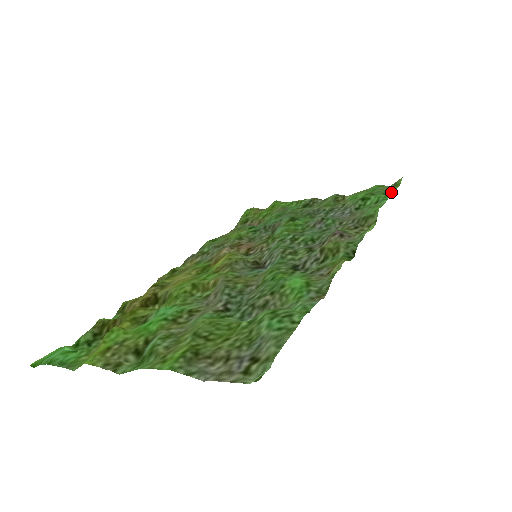
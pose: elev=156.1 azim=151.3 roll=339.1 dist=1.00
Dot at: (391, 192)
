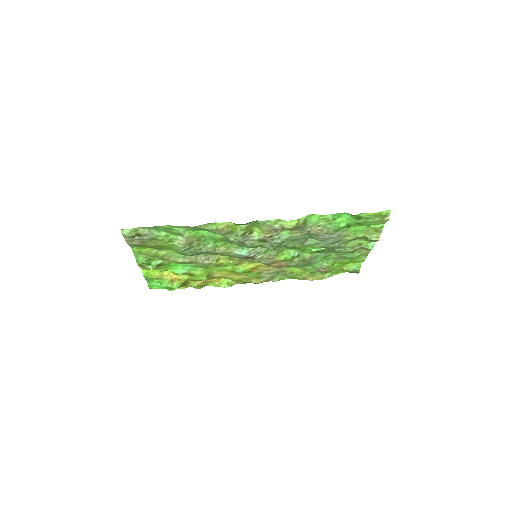
Dot at: (358, 215)
